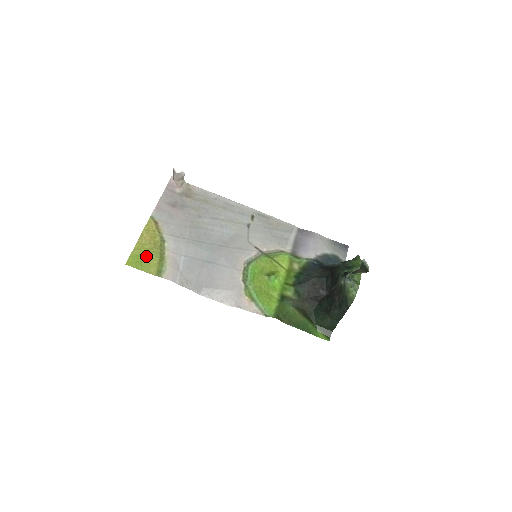
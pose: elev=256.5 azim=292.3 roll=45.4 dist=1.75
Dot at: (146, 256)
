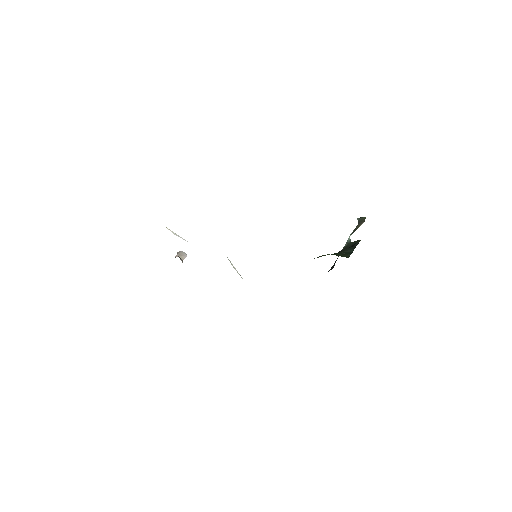
Dot at: occluded
